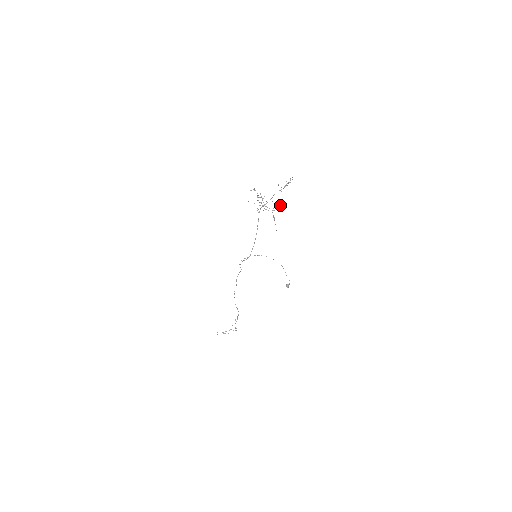
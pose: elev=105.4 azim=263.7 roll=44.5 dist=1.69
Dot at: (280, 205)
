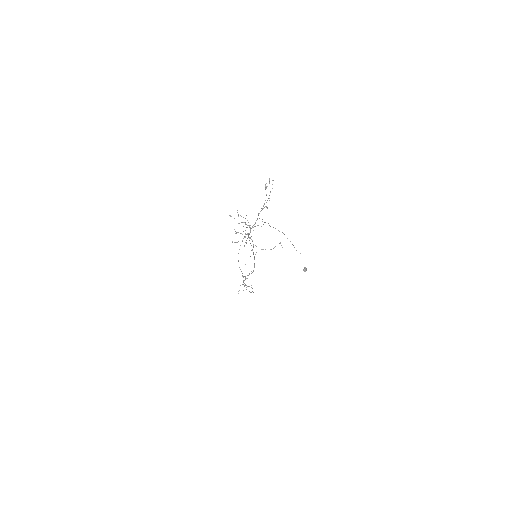
Dot at: (281, 245)
